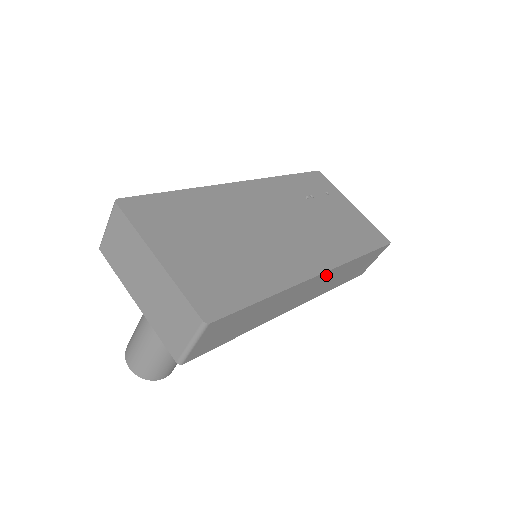
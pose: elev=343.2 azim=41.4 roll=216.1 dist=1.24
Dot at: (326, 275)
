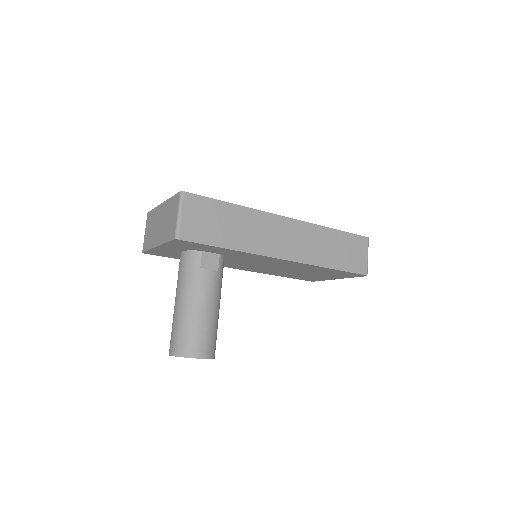
Dot at: (296, 226)
